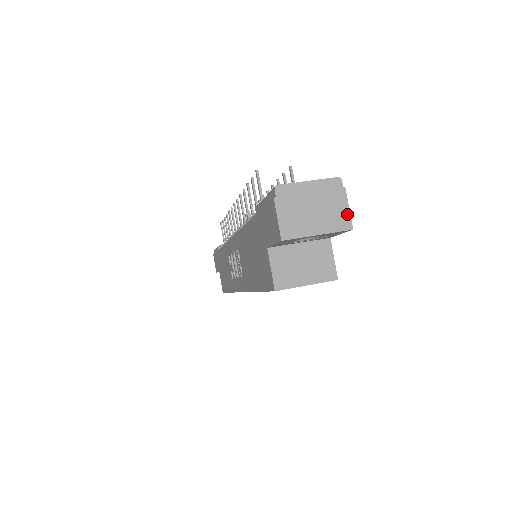
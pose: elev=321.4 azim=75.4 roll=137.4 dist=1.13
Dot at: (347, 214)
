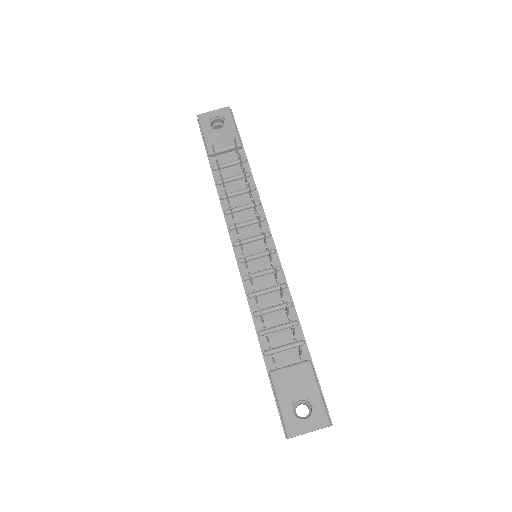
Dot at: occluded
